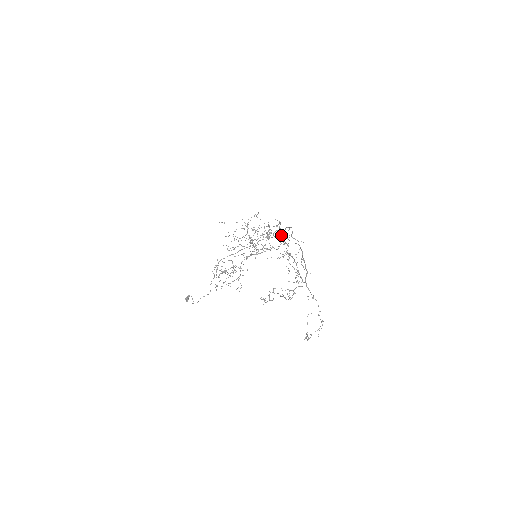
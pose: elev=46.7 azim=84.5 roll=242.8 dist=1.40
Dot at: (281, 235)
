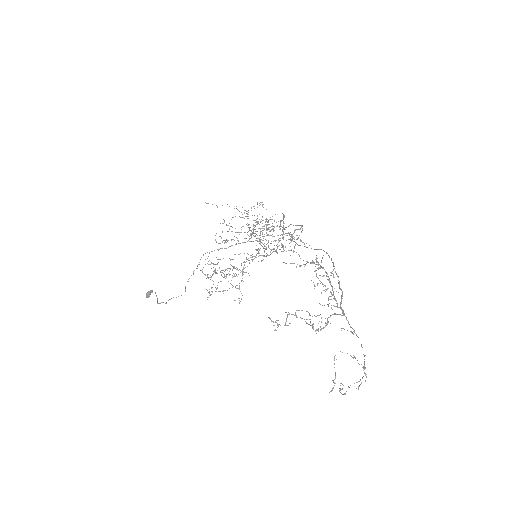
Dot at: (292, 234)
